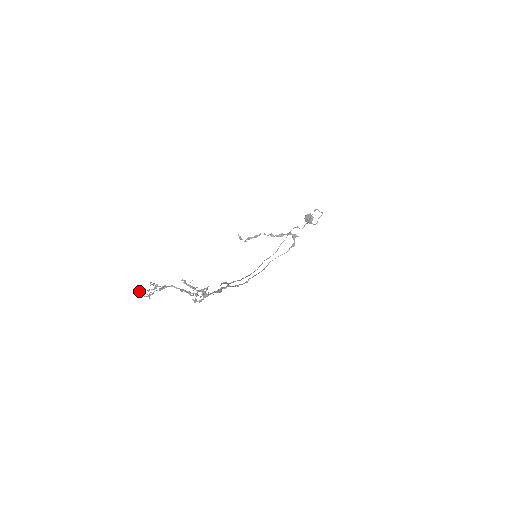
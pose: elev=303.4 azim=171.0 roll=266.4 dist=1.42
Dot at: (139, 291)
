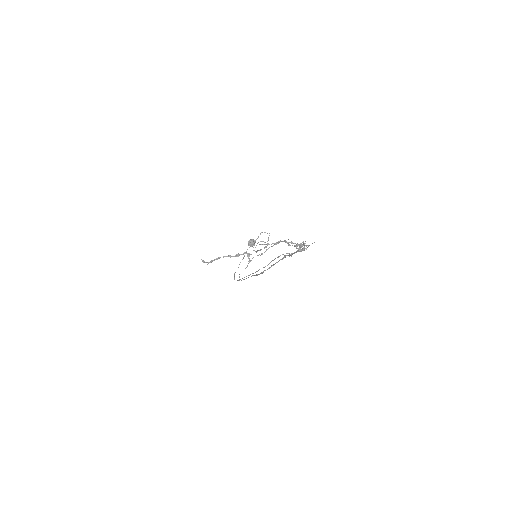
Dot at: occluded
